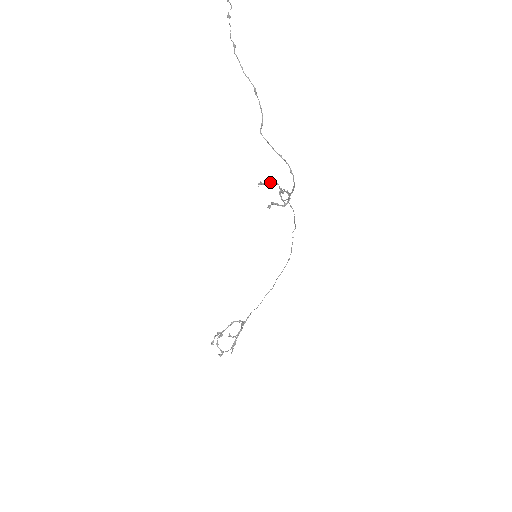
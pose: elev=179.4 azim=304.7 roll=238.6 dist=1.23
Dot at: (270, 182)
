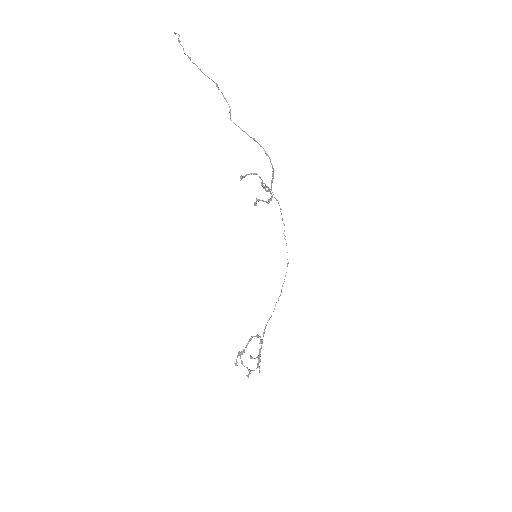
Dot at: (250, 173)
